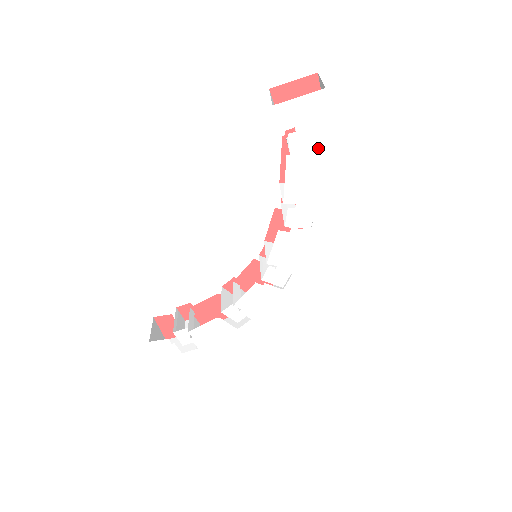
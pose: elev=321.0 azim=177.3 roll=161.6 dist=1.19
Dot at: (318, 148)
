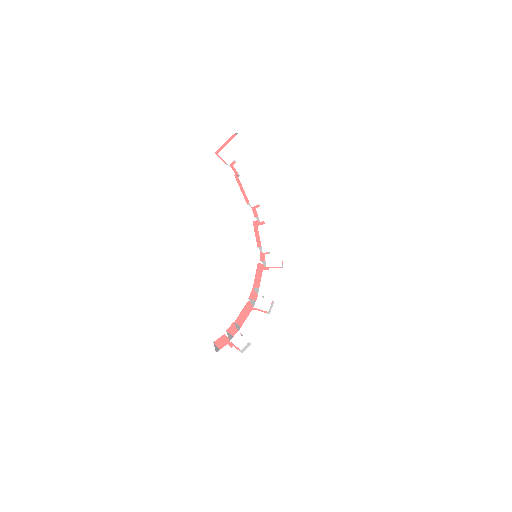
Dot at: (253, 166)
